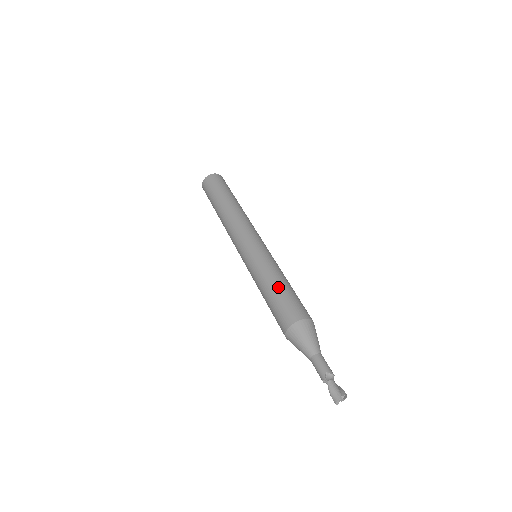
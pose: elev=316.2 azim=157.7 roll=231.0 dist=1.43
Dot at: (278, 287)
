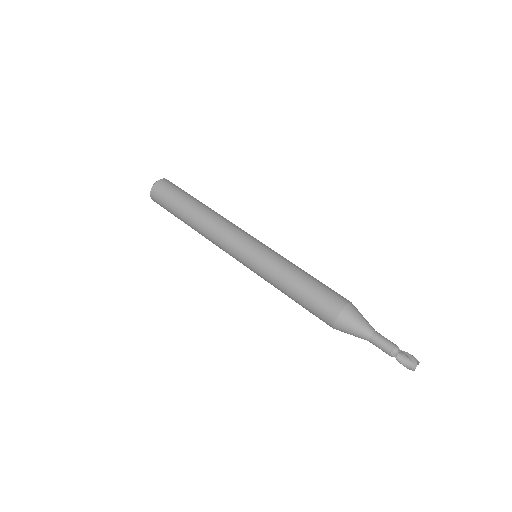
Dot at: (299, 289)
